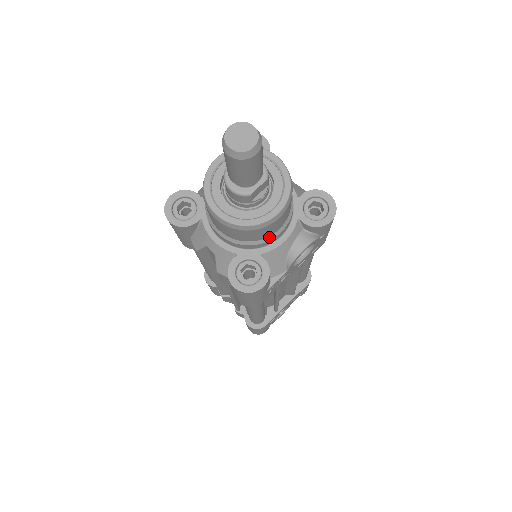
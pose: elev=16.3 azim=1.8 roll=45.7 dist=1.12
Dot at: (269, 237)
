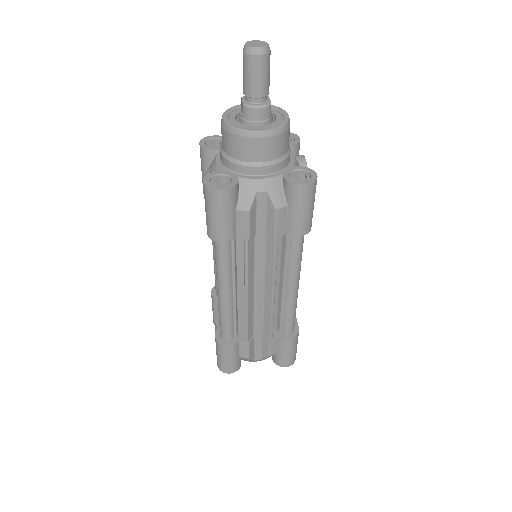
Dot at: (289, 149)
